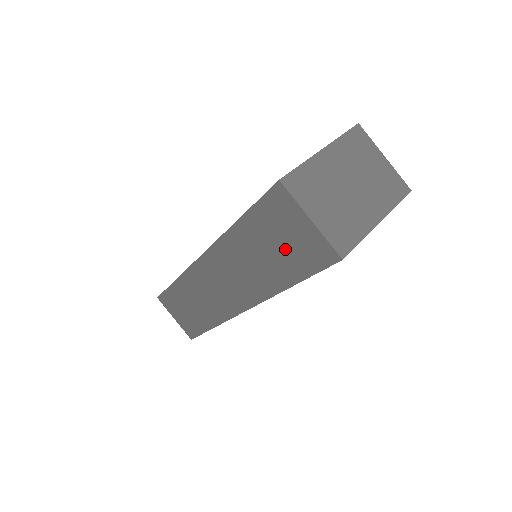
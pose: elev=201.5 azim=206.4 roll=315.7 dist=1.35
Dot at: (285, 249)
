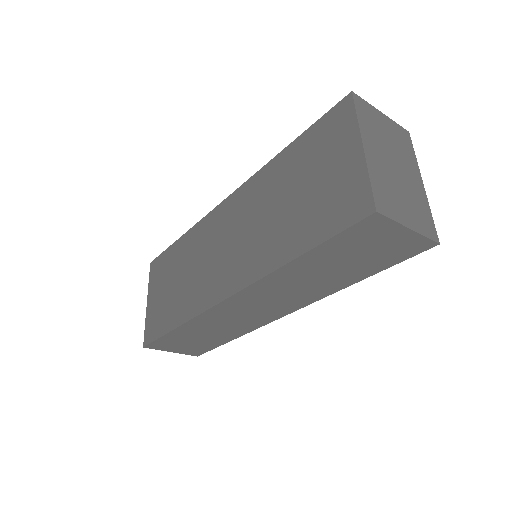
Dot at: (365, 258)
